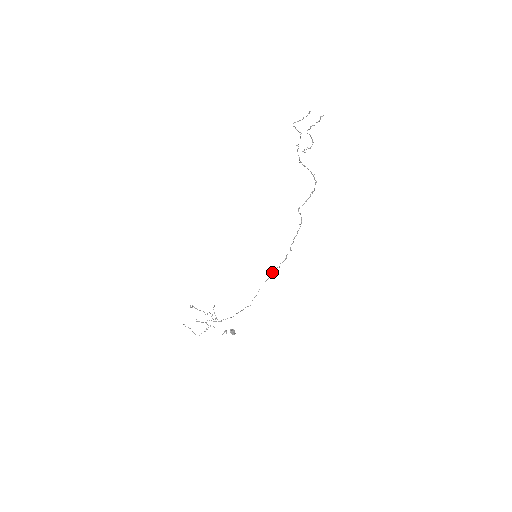
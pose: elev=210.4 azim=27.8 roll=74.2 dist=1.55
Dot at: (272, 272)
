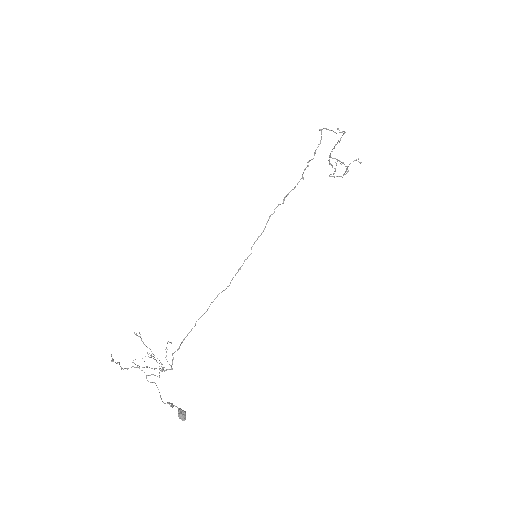
Dot at: (272, 214)
